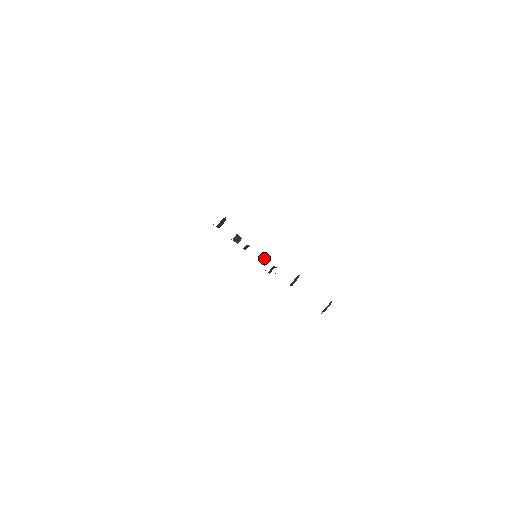
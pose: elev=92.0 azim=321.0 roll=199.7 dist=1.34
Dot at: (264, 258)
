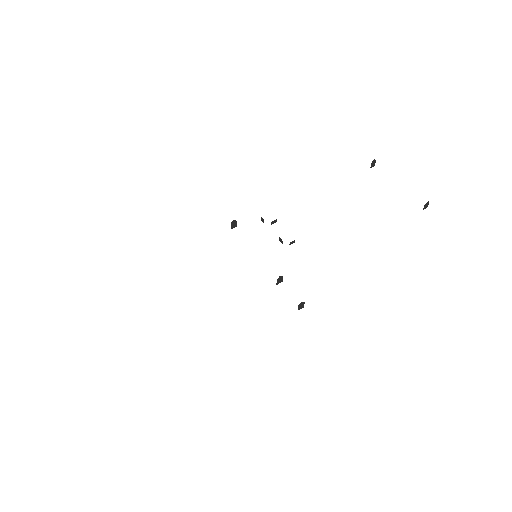
Dot at: (280, 238)
